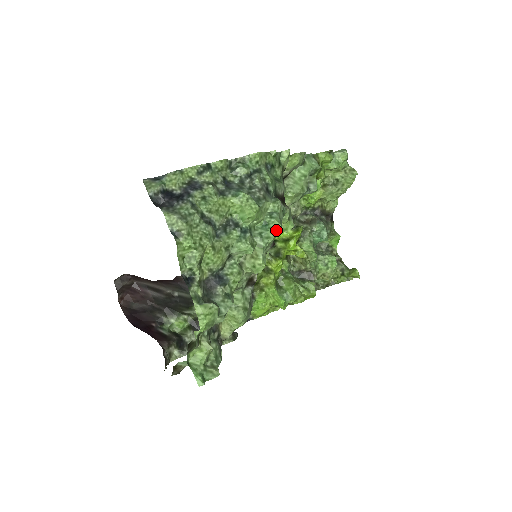
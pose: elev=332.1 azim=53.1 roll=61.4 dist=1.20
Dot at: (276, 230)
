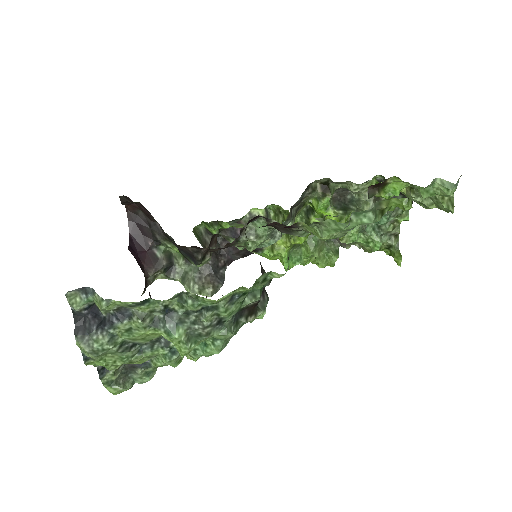
Dot at: (214, 353)
